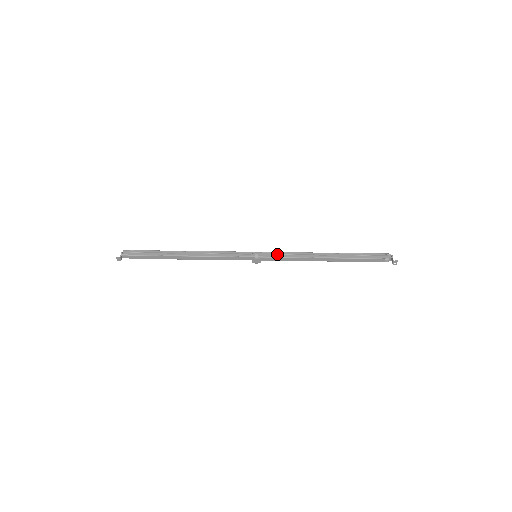
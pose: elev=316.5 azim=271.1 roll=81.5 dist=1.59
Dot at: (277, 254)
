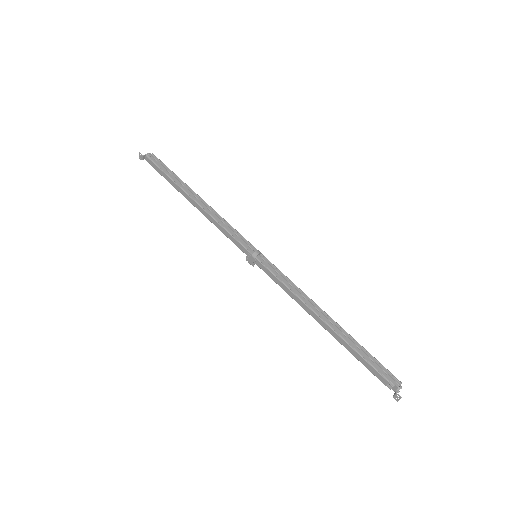
Dot at: (277, 272)
